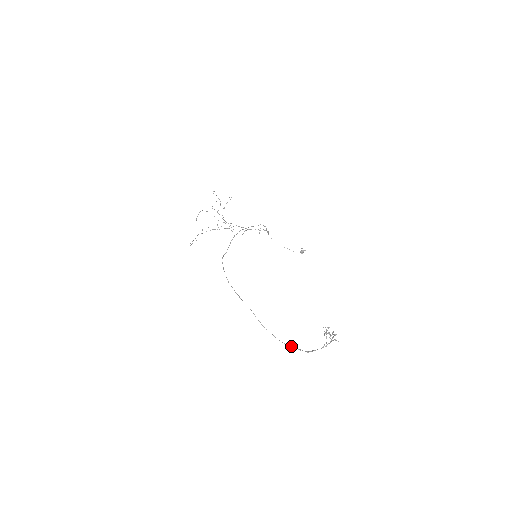
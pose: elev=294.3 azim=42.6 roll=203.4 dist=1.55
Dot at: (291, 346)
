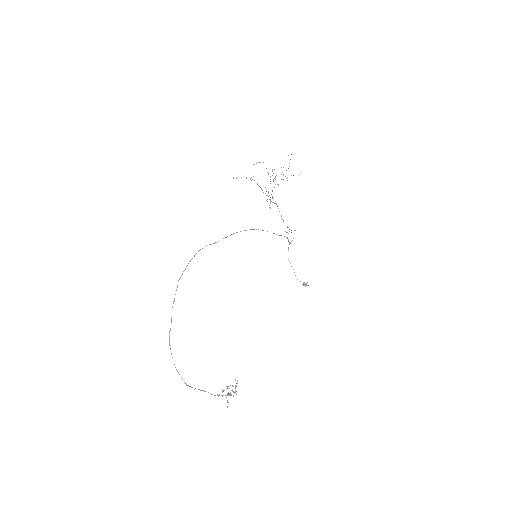
Dot at: occluded
